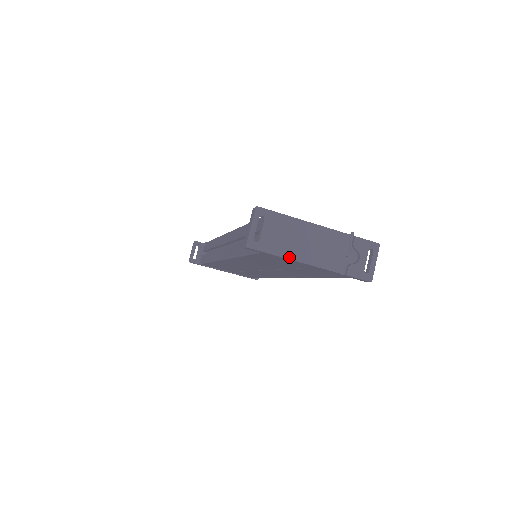
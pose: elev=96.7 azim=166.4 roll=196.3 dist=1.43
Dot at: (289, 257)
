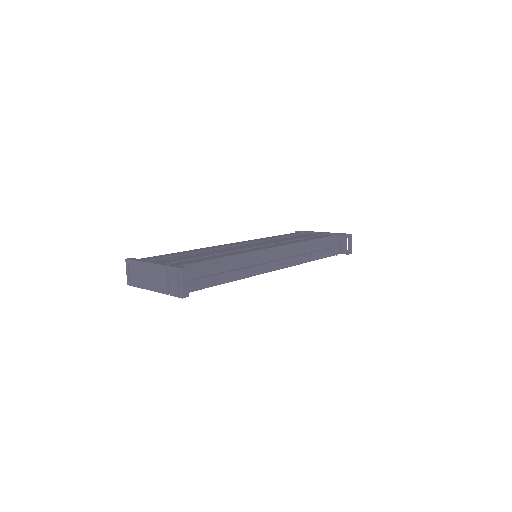
Dot at: (144, 288)
